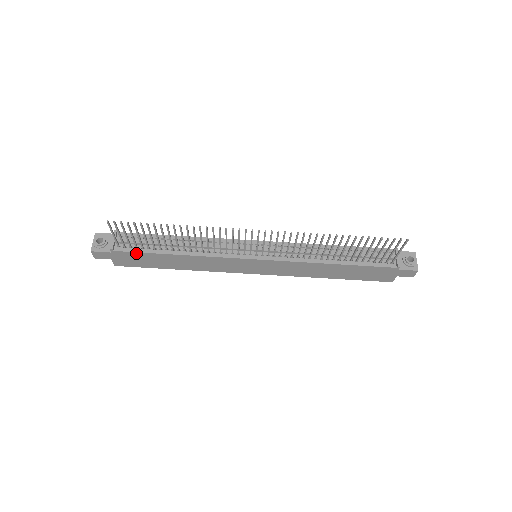
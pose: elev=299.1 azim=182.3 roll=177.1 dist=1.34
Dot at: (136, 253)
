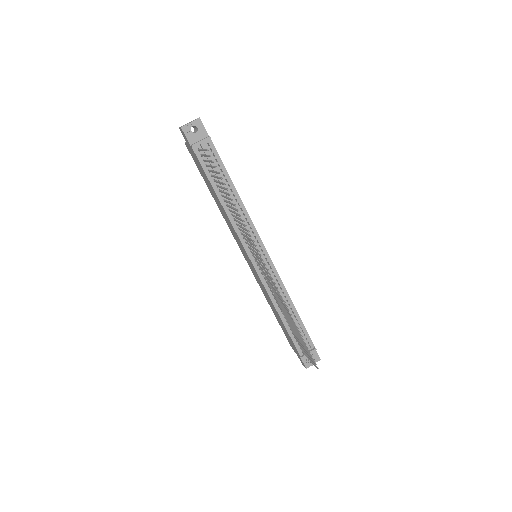
Dot at: (202, 167)
